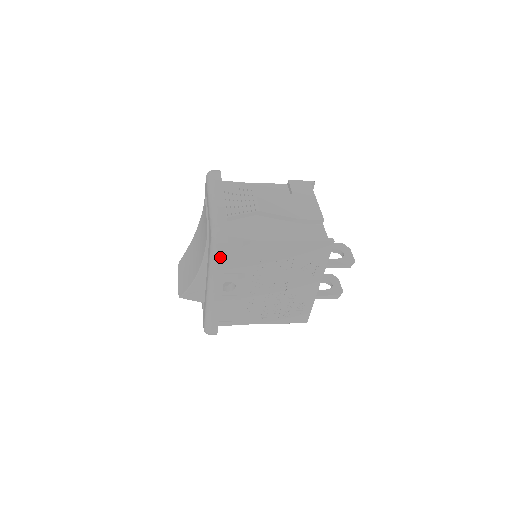
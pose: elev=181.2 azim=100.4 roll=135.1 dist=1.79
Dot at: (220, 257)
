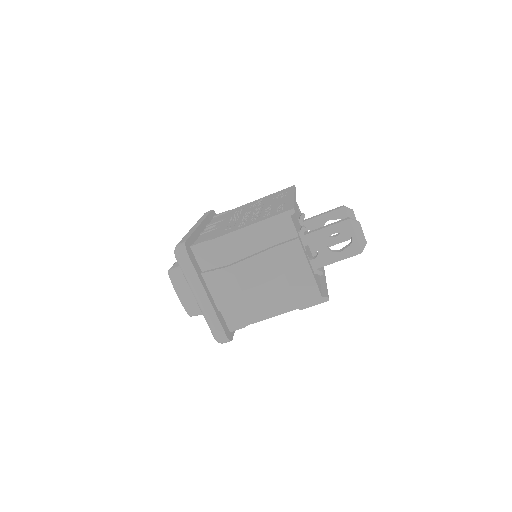
Dot at: occluded
